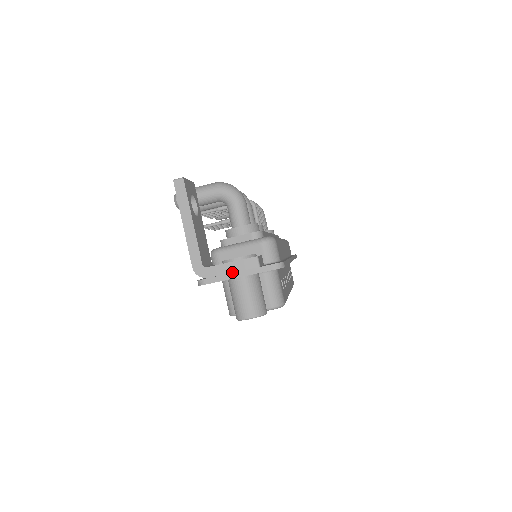
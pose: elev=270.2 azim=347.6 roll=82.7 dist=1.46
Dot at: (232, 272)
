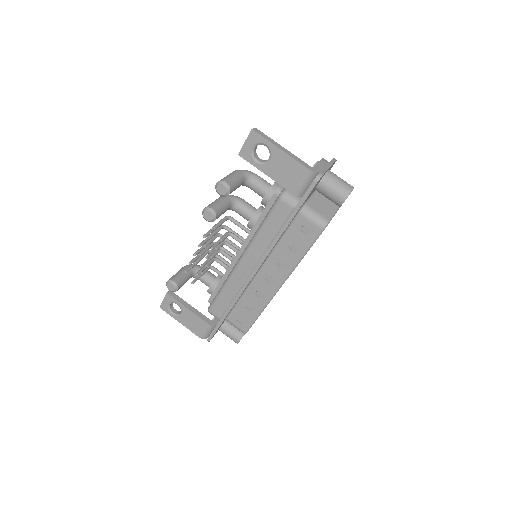
Dot at: (325, 166)
